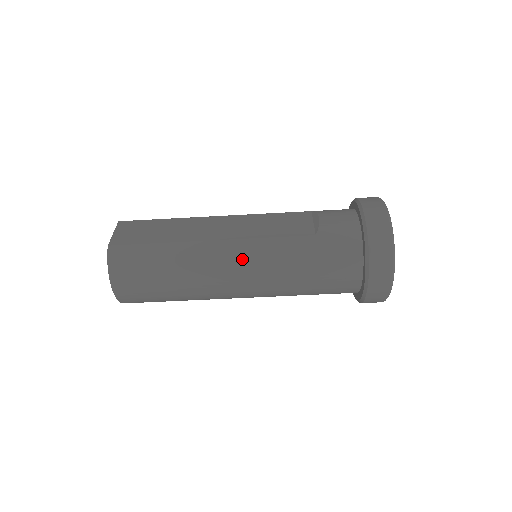
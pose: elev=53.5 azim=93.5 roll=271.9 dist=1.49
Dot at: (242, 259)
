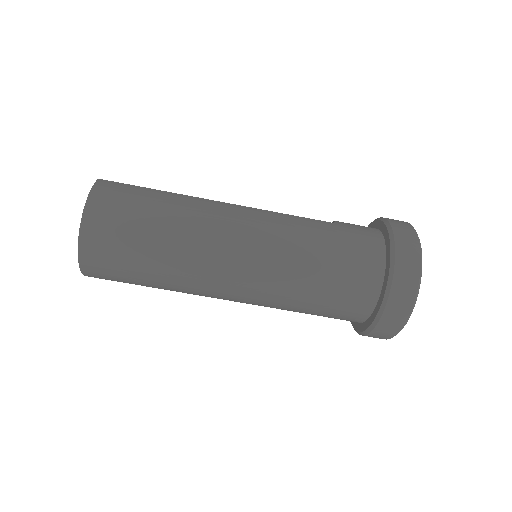
Dot at: (251, 220)
